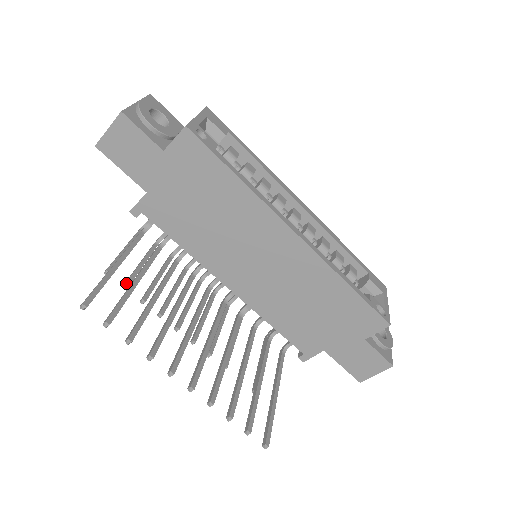
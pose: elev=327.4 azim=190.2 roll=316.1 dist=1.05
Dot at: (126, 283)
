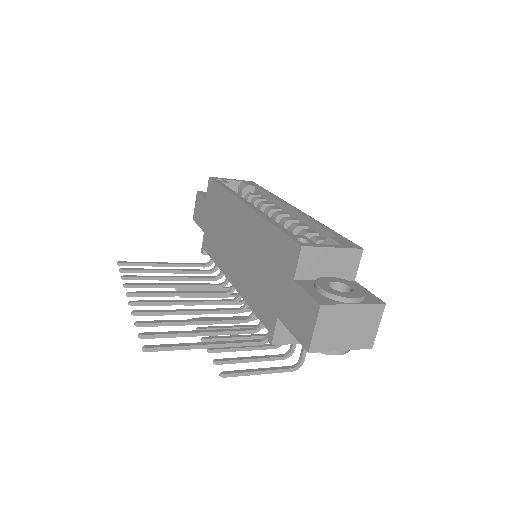
Dot at: occluded
